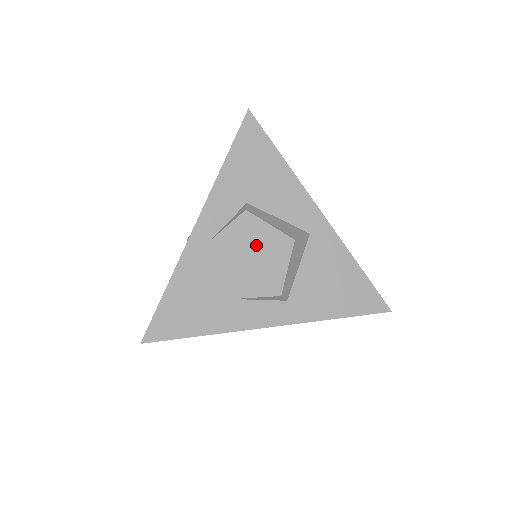
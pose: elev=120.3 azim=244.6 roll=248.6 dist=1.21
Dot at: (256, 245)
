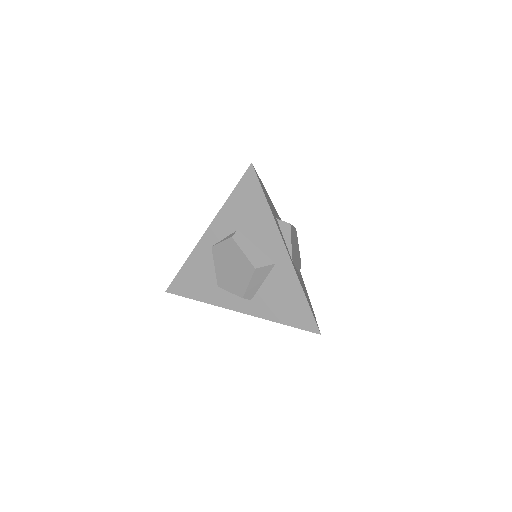
Dot at: (234, 261)
